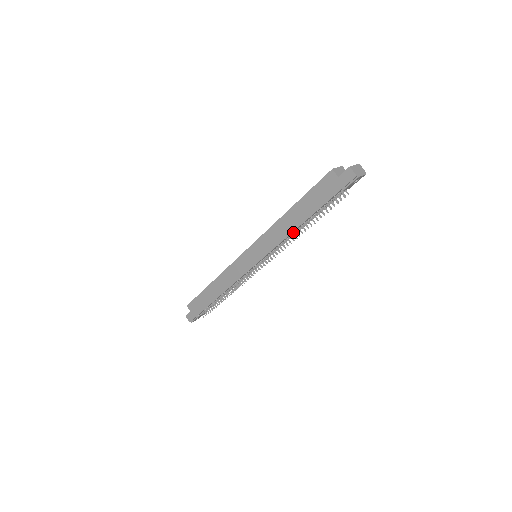
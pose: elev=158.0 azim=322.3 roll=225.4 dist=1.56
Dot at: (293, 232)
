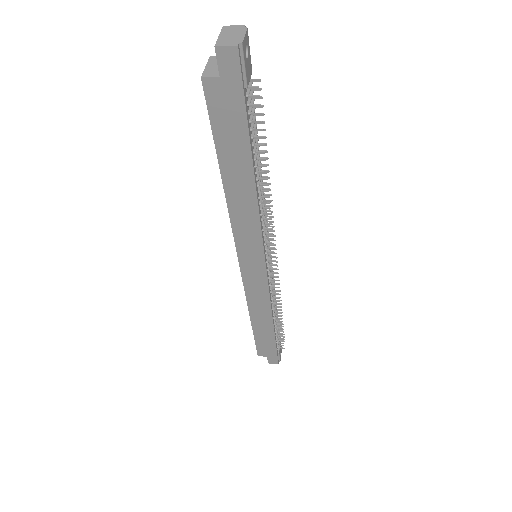
Dot at: (258, 196)
